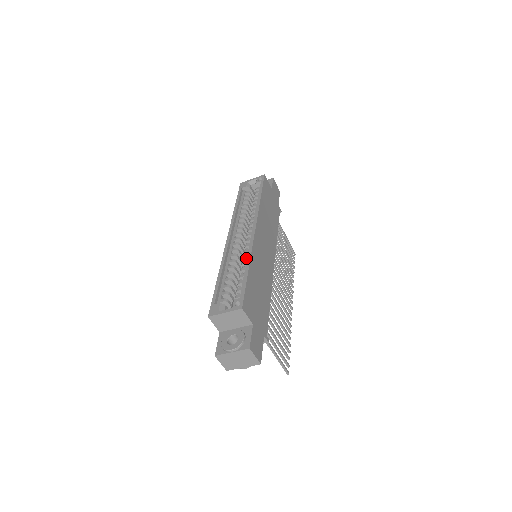
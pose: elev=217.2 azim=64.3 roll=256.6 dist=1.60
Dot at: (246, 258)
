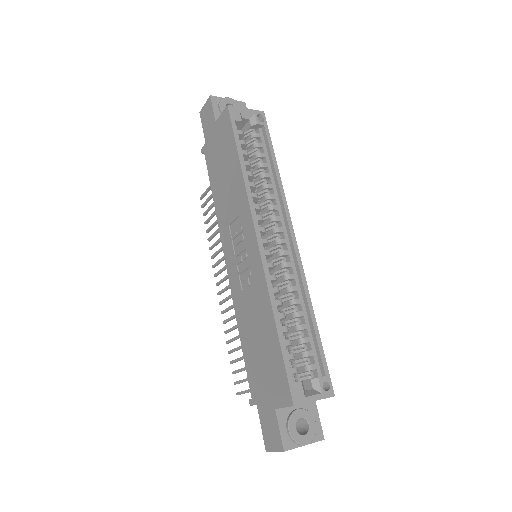
Dot at: (295, 291)
